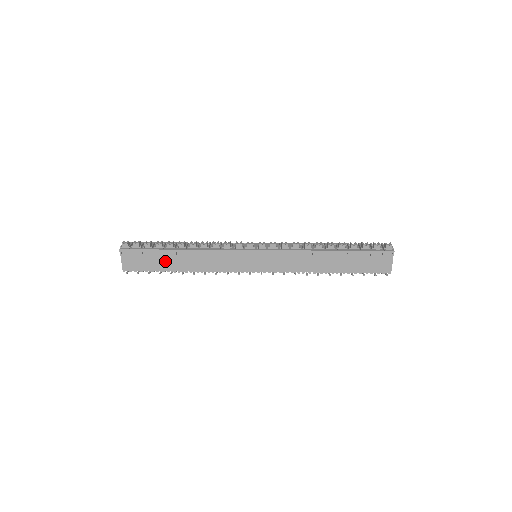
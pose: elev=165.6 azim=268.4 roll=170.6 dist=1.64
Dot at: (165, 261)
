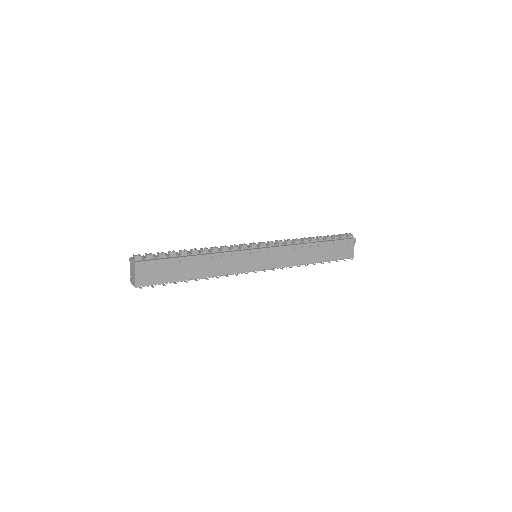
Dot at: (180, 270)
